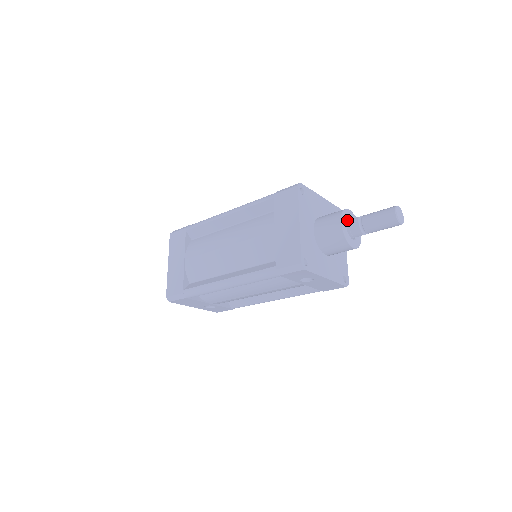
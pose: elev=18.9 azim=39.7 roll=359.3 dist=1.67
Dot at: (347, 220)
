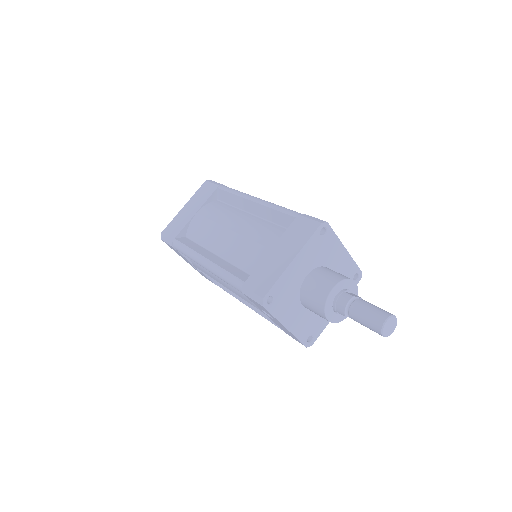
Dot at: (342, 290)
